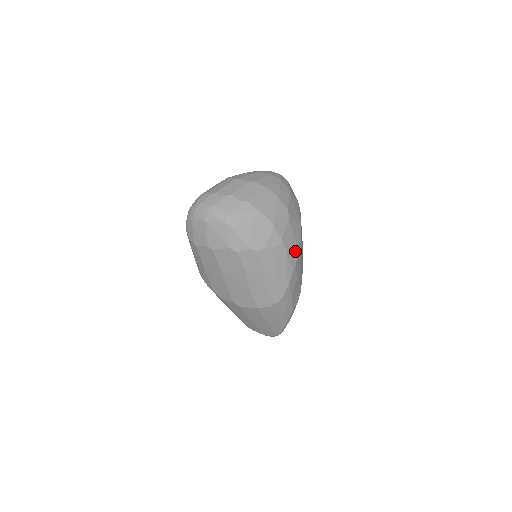
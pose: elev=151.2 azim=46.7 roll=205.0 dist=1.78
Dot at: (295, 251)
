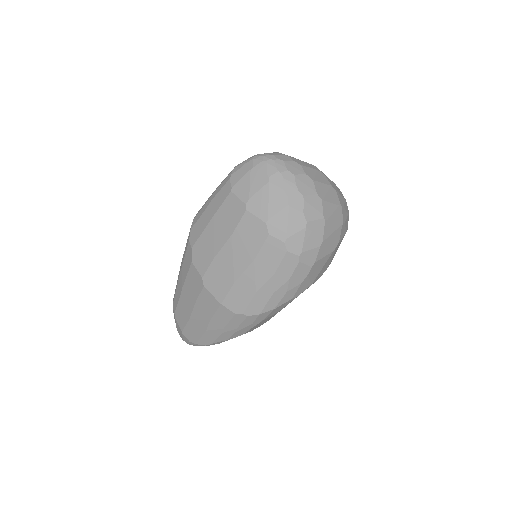
Dot at: (308, 284)
